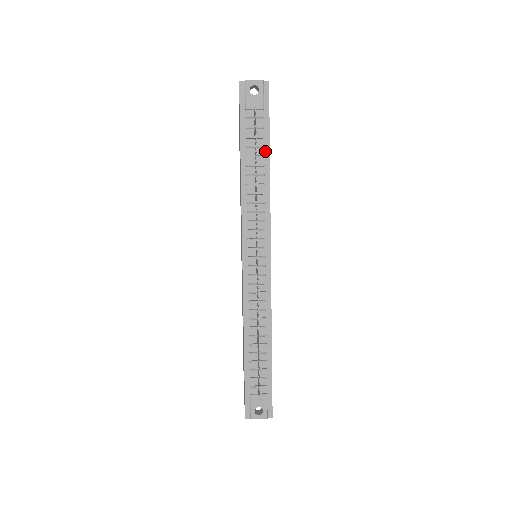
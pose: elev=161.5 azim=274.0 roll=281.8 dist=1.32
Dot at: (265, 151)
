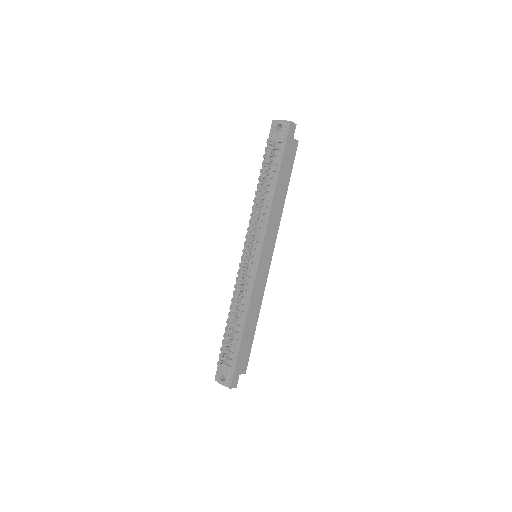
Dot at: (276, 174)
